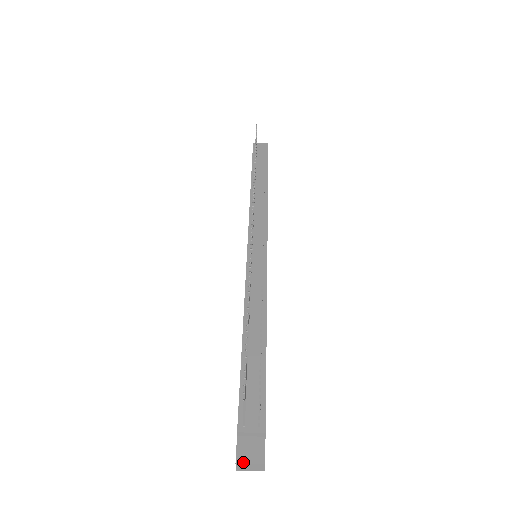
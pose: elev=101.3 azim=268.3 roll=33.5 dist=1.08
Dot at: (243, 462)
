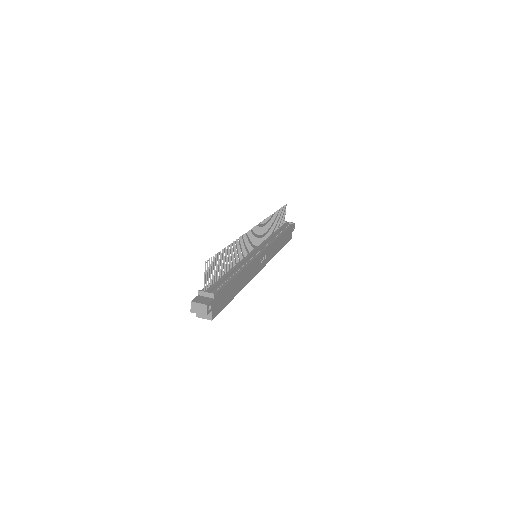
Dot at: (195, 302)
